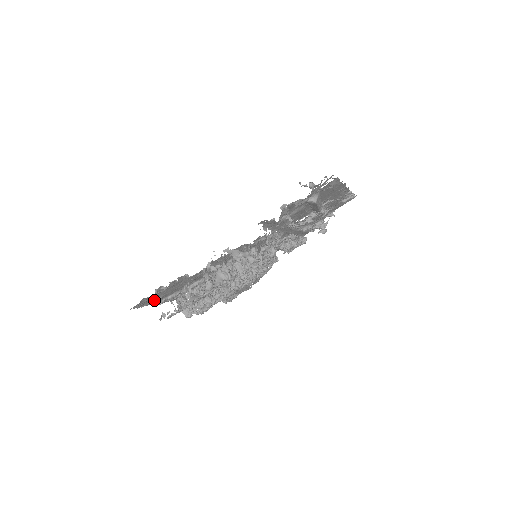
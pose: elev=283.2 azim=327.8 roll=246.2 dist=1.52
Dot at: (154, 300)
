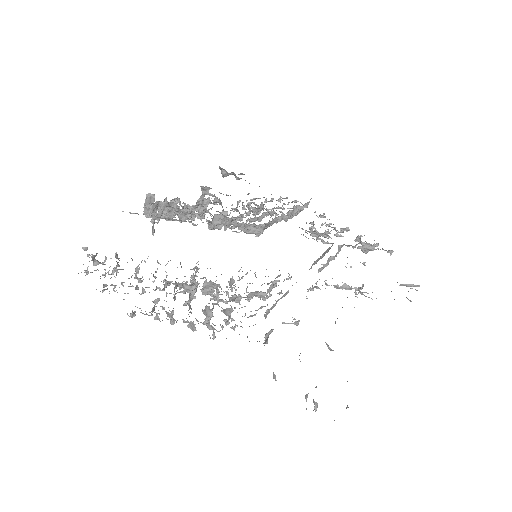
Dot at: (87, 255)
